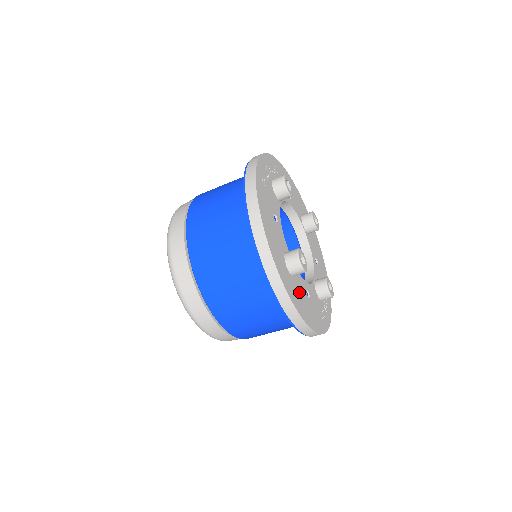
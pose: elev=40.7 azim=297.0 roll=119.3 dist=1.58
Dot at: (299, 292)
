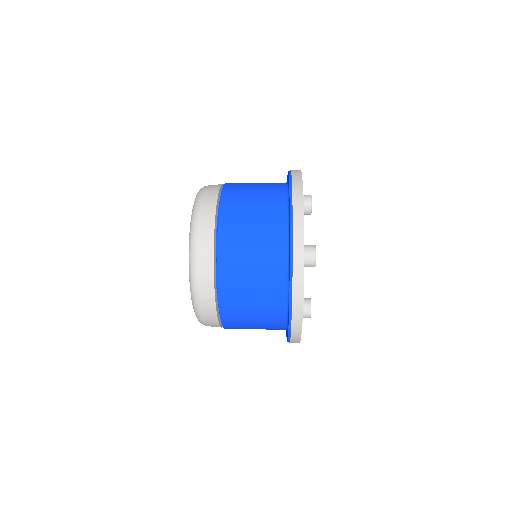
Dot at: occluded
